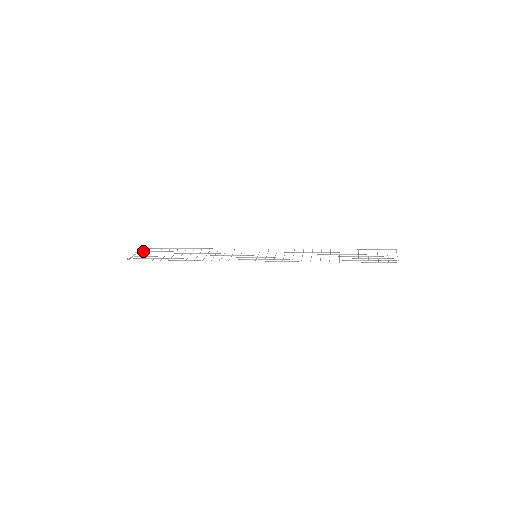
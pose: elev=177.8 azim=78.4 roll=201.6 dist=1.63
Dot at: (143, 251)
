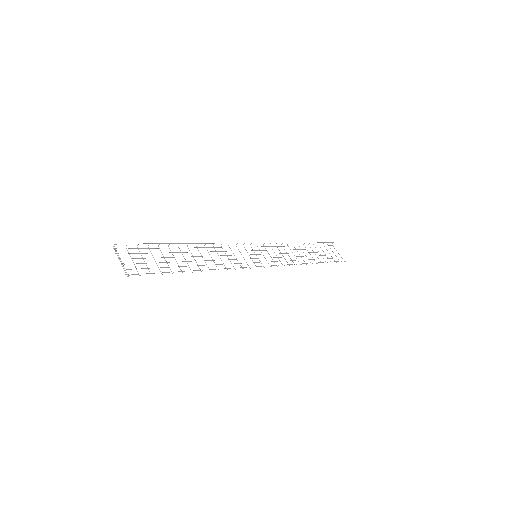
Dot at: occluded
